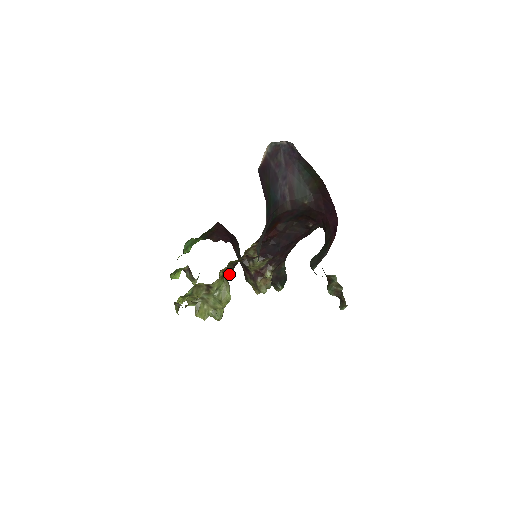
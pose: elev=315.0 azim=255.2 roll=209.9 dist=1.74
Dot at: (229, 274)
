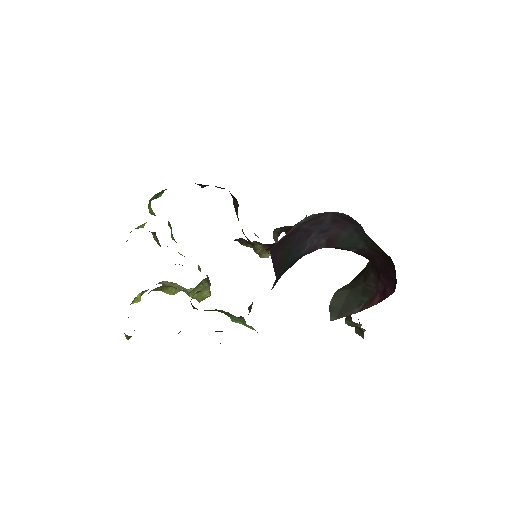
Dot at: occluded
